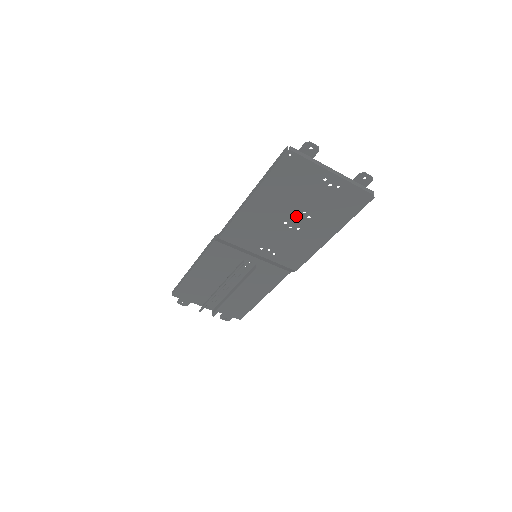
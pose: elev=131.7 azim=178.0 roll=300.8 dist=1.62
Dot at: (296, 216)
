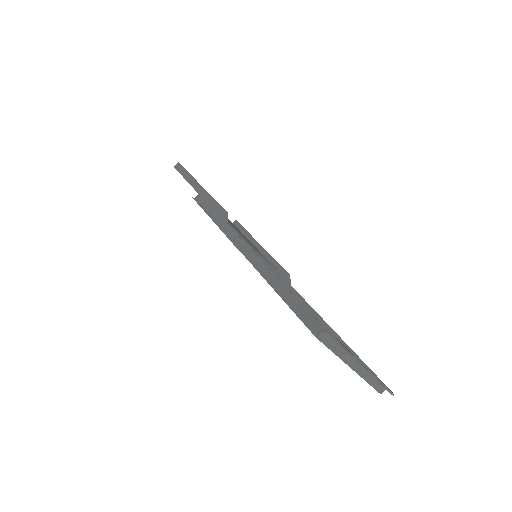
Dot at: occluded
